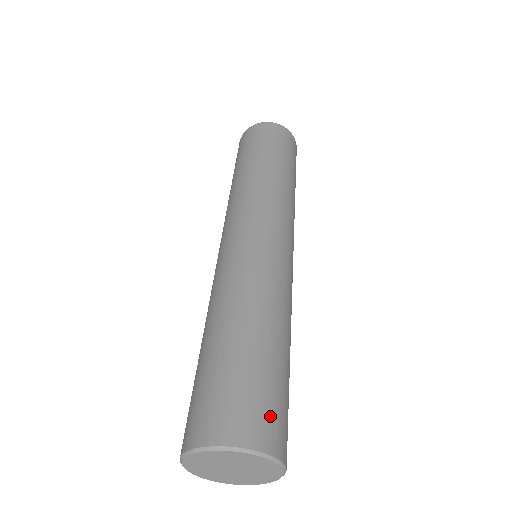
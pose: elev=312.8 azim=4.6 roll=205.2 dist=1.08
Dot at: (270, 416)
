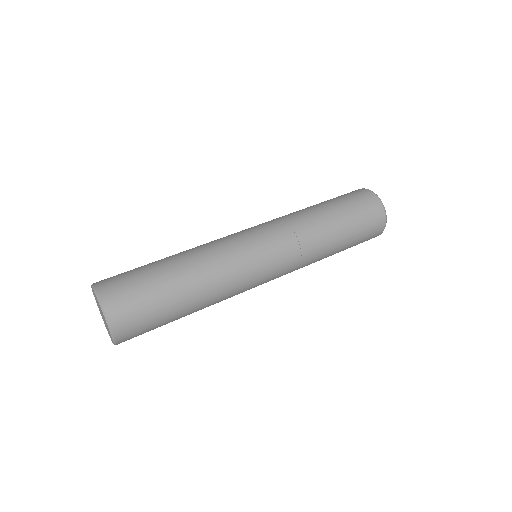
Dot at: (122, 289)
